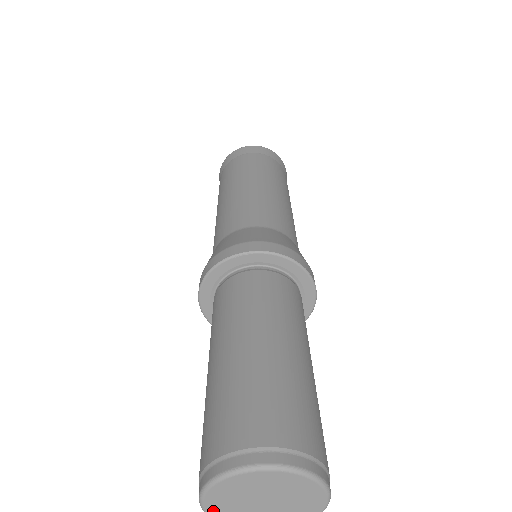
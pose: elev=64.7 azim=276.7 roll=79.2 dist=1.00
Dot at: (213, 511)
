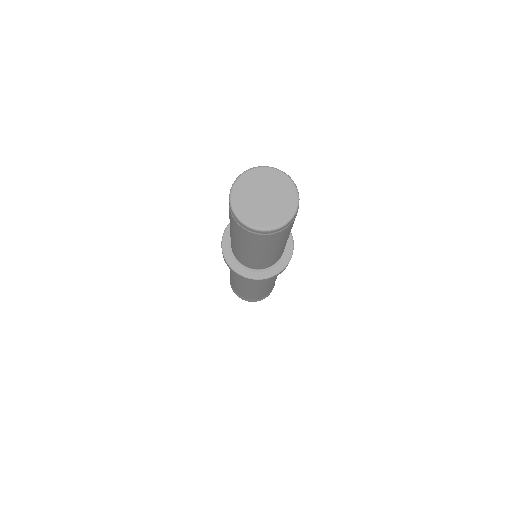
Dot at: (235, 195)
